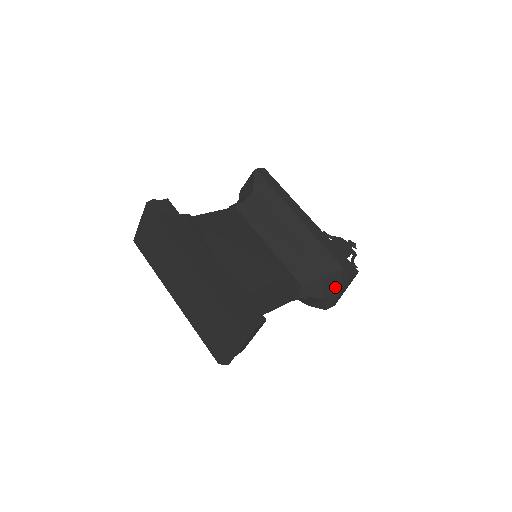
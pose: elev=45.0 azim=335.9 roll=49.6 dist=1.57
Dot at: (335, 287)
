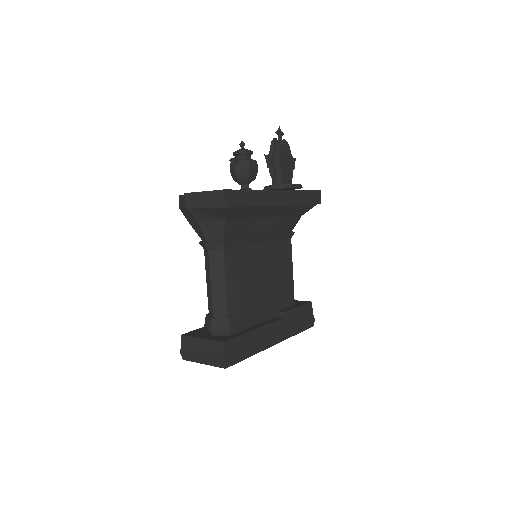
Dot at: occluded
